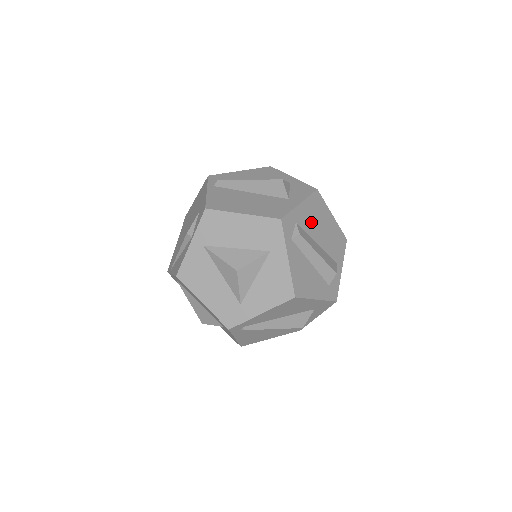
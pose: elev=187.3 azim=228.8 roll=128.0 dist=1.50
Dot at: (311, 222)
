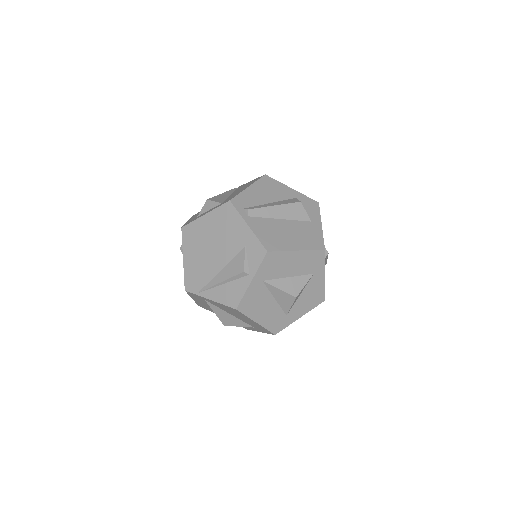
Dot at: occluded
